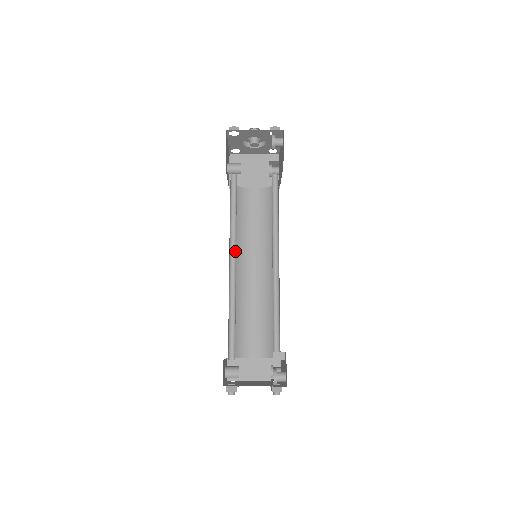
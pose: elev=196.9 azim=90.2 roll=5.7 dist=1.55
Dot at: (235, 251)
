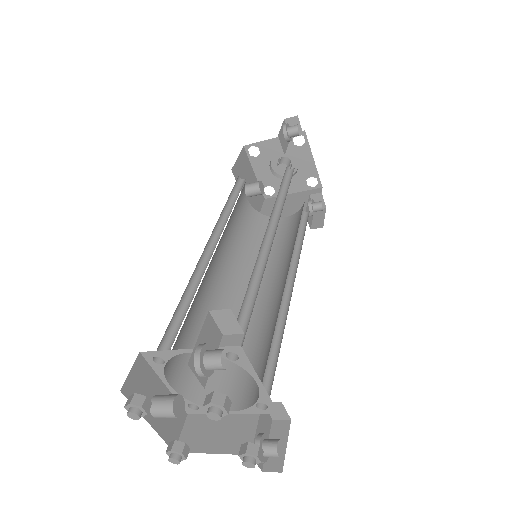
Dot at: (219, 238)
